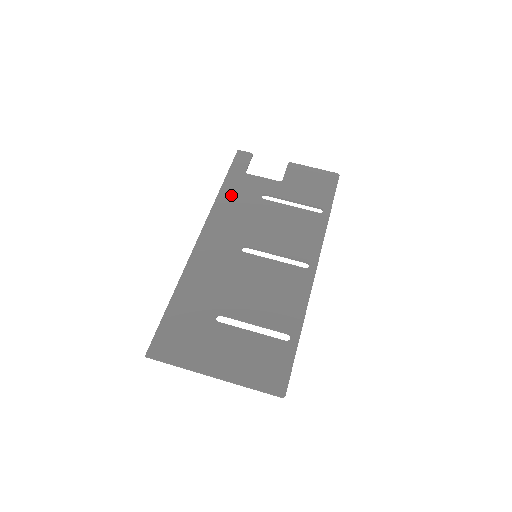
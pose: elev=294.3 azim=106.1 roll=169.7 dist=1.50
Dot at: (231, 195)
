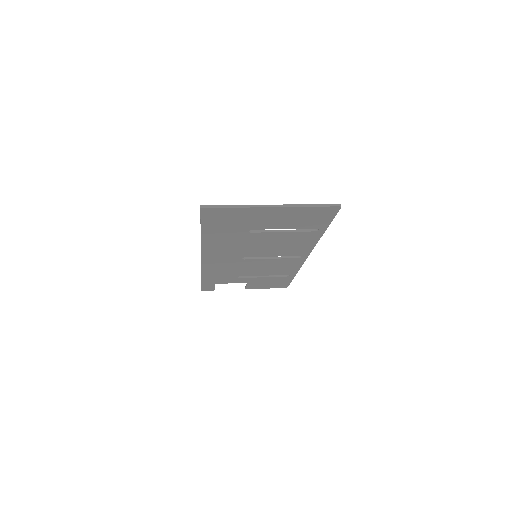
Dot at: occluded
